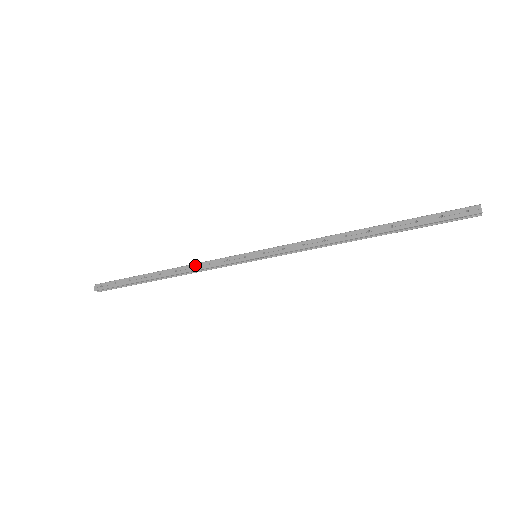
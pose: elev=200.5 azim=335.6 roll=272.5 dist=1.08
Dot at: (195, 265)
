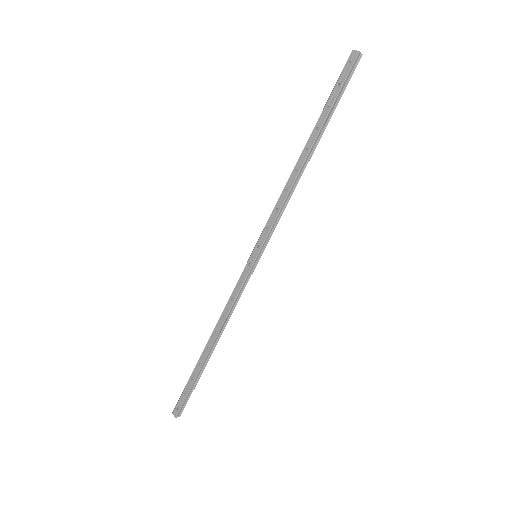
Dot at: (223, 312)
